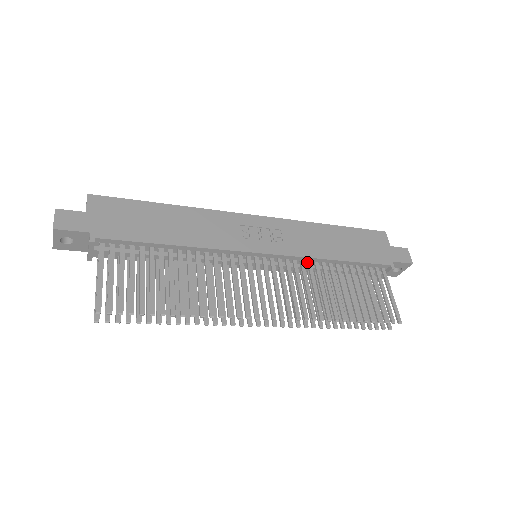
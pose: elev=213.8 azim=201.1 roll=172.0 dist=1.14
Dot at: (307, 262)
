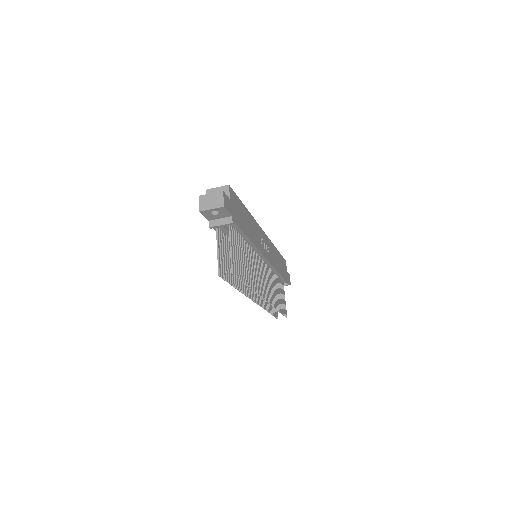
Dot at: (270, 269)
